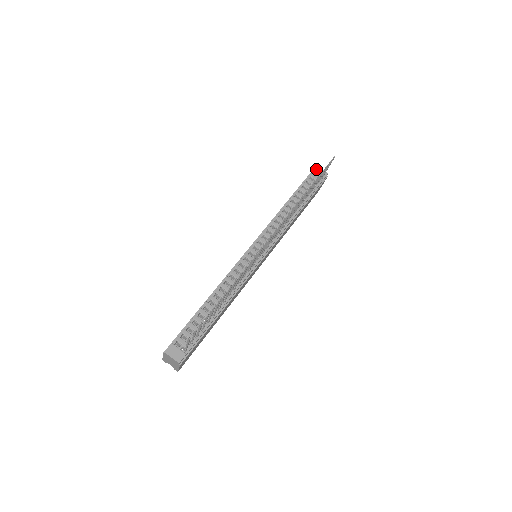
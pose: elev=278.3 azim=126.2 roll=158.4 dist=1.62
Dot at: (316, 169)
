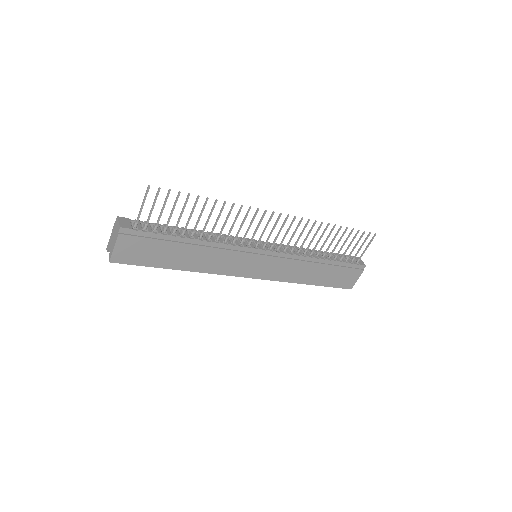
Dot at: (356, 257)
